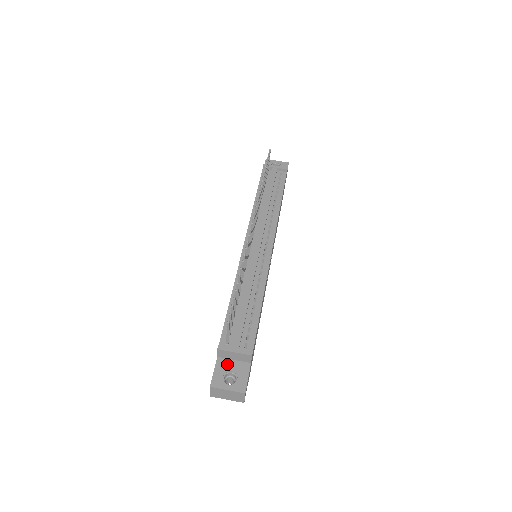
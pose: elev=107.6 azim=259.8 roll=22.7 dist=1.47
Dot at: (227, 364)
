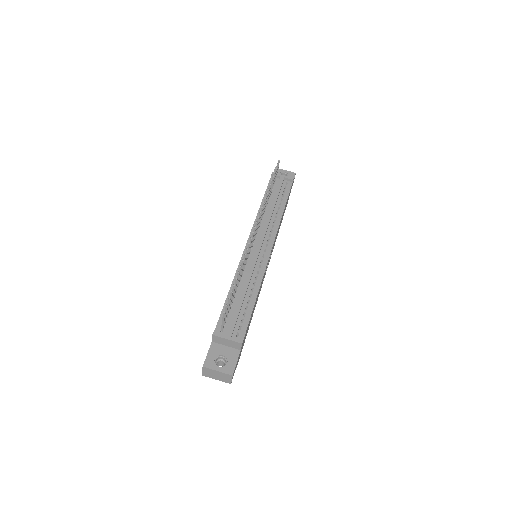
Dot at: (220, 349)
